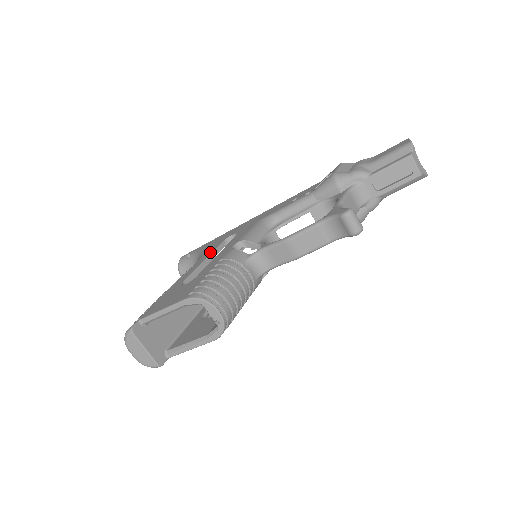
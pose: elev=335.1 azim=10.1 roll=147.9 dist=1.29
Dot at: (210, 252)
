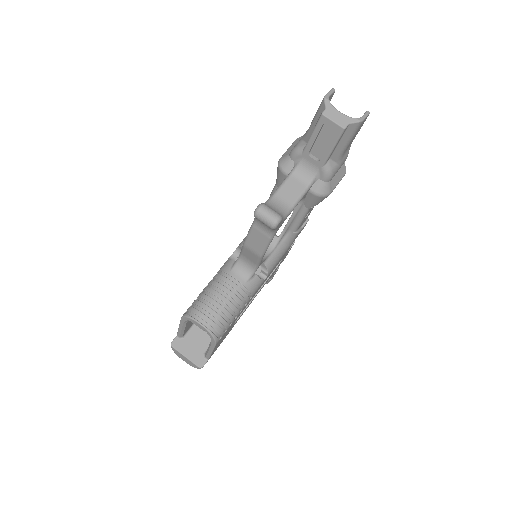
Dot at: occluded
